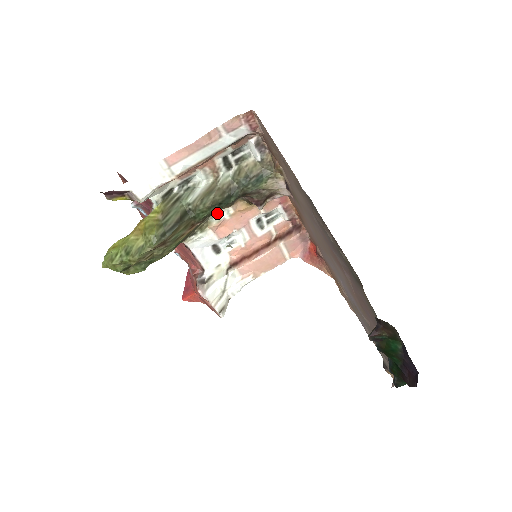
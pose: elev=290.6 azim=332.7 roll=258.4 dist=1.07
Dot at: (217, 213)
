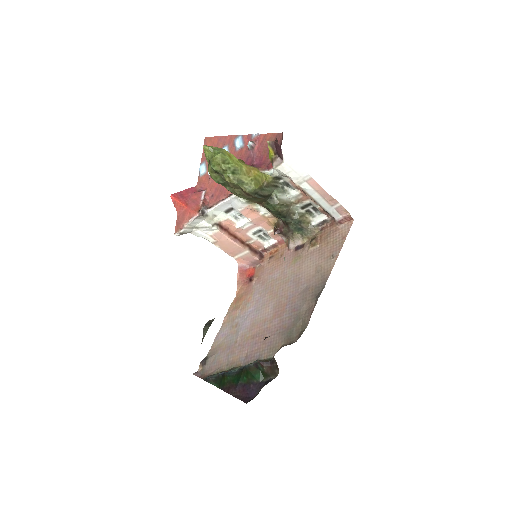
Dot at: occluded
